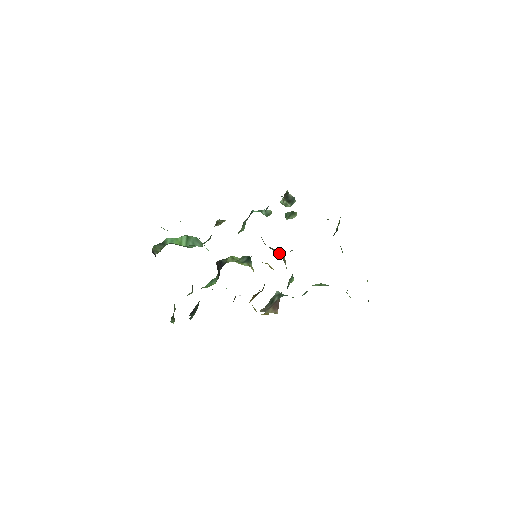
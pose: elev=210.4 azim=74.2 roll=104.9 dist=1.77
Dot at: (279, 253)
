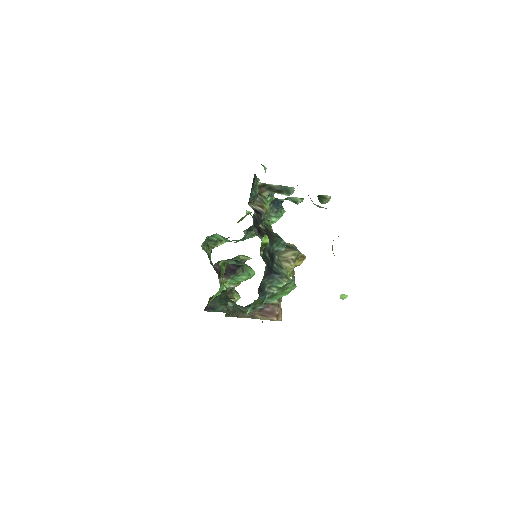
Dot at: (282, 252)
